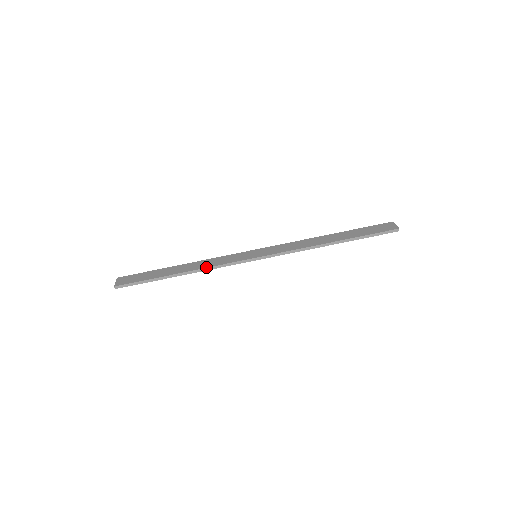
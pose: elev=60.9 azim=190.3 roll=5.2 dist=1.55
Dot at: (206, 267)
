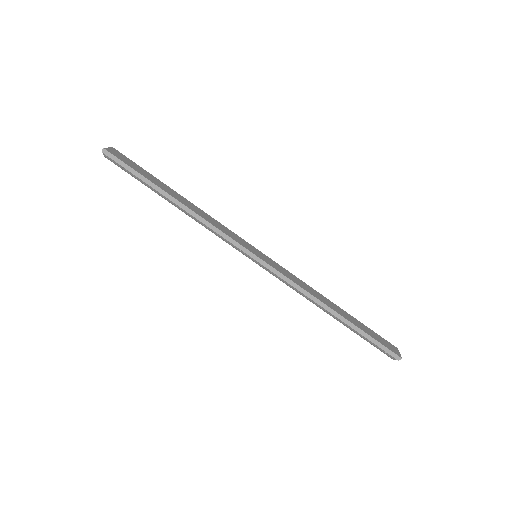
Dot at: (204, 218)
